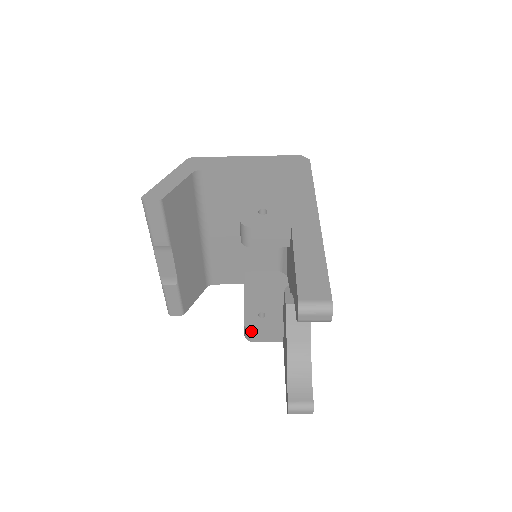
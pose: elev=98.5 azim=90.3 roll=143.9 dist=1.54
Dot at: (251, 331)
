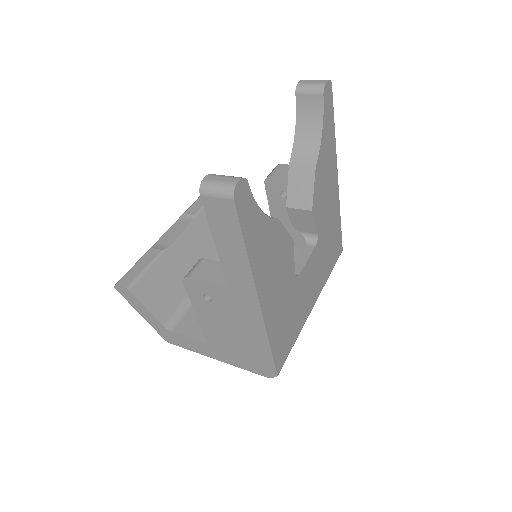
Dot at: (202, 260)
